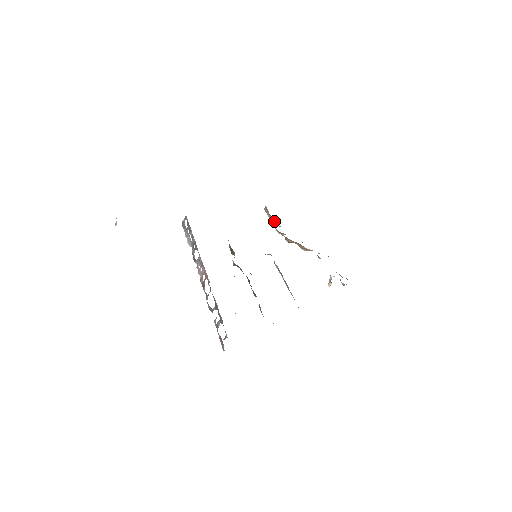
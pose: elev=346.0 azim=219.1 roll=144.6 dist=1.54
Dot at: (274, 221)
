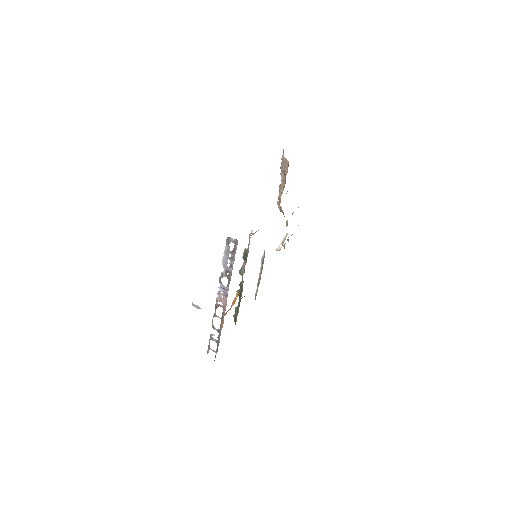
Dot at: (283, 183)
